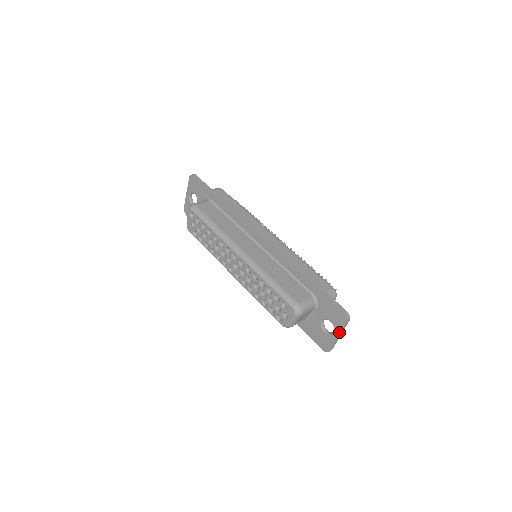
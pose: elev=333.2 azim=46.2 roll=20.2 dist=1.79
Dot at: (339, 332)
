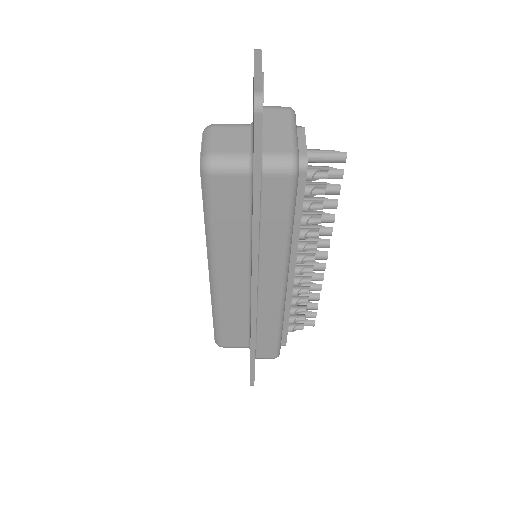
Dot at: (254, 68)
